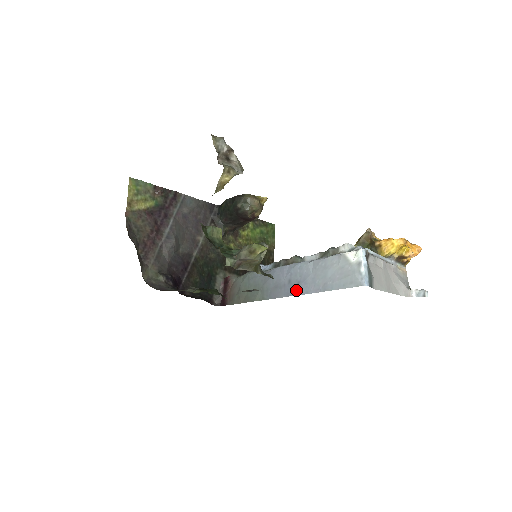
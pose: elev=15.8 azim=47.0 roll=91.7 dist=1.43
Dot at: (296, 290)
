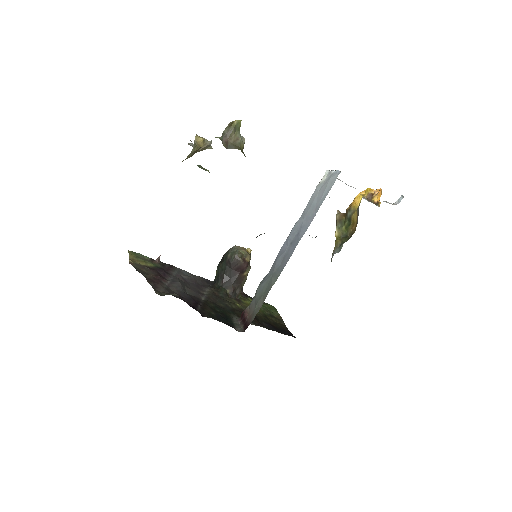
Dot at: (299, 238)
